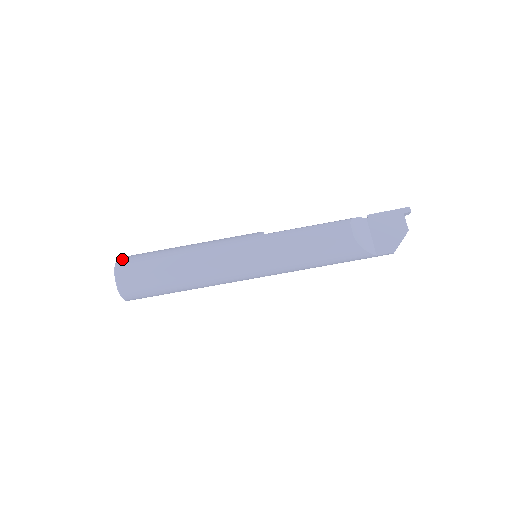
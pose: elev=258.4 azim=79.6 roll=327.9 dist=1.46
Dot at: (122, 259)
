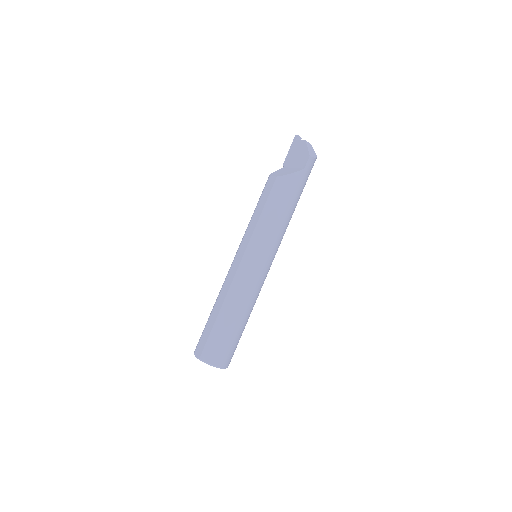
Dot at: occluded
